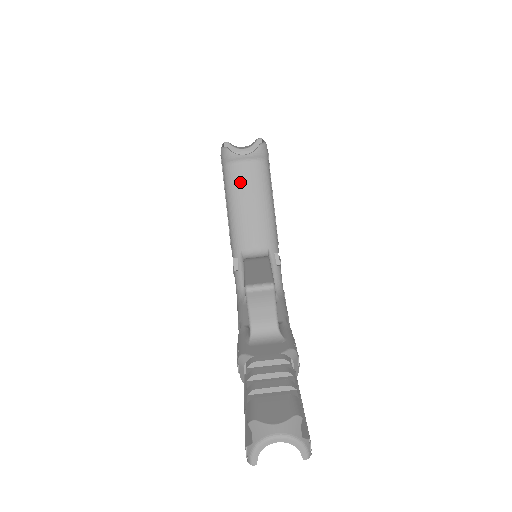
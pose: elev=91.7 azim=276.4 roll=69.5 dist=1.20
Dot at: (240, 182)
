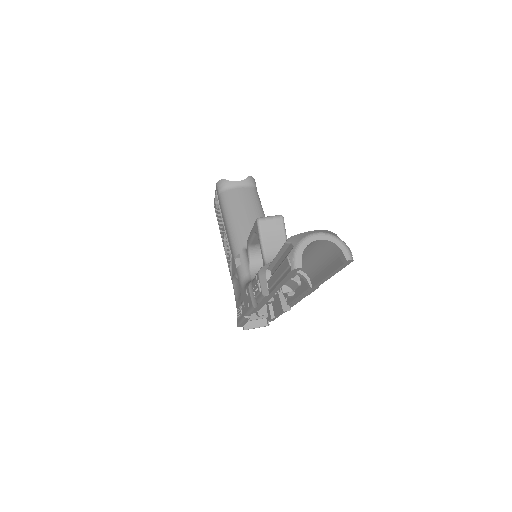
Dot at: (236, 200)
